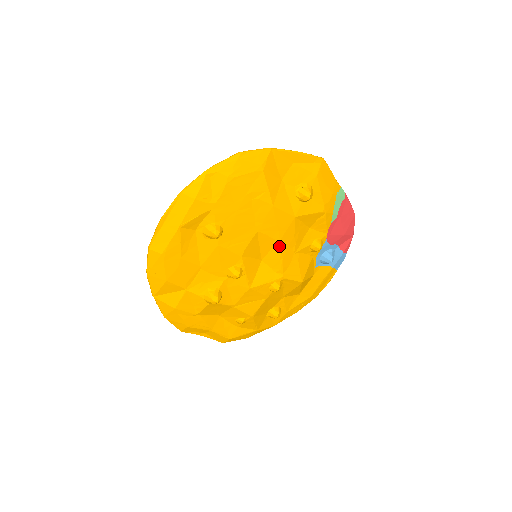
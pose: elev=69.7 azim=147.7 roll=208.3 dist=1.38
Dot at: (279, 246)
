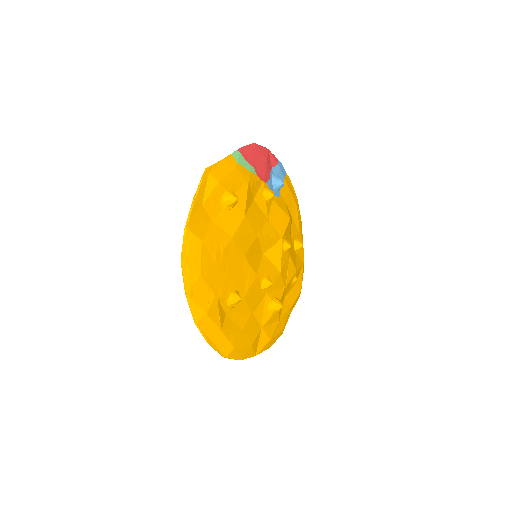
Dot at: (260, 237)
